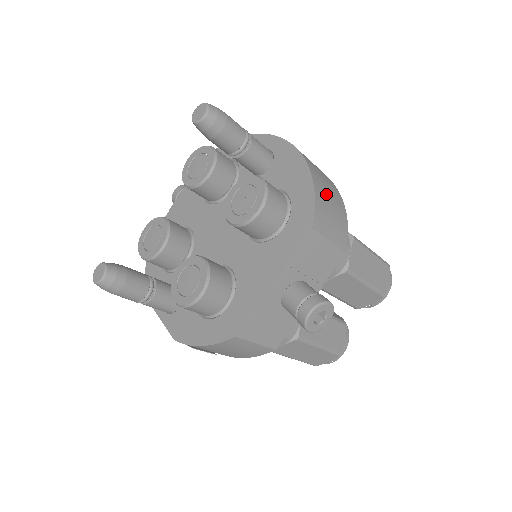
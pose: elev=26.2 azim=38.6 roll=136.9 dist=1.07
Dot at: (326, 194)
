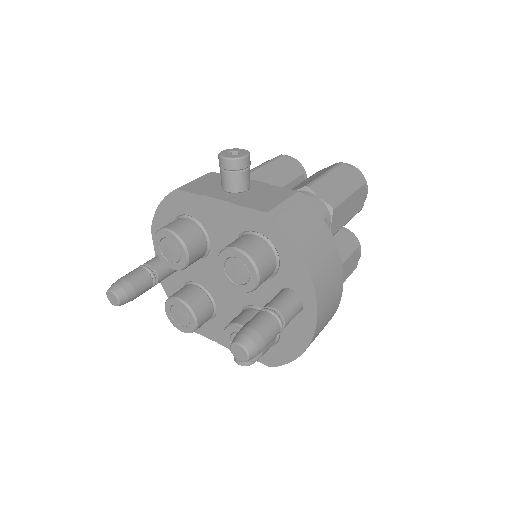
Dot at: occluded
